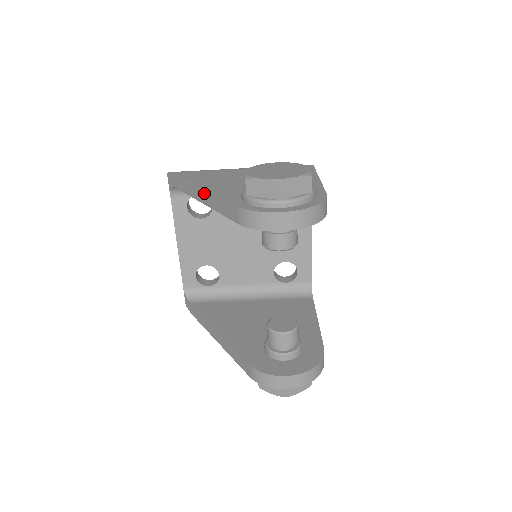
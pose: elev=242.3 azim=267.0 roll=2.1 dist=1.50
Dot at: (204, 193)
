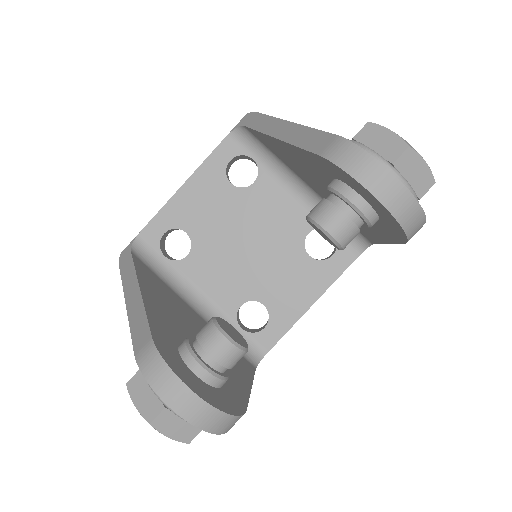
Dot at: (289, 126)
